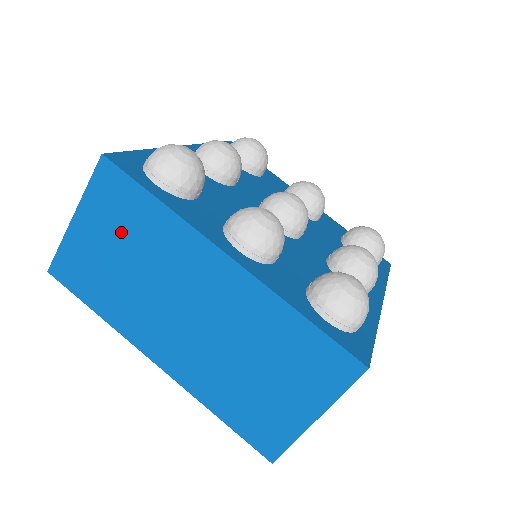
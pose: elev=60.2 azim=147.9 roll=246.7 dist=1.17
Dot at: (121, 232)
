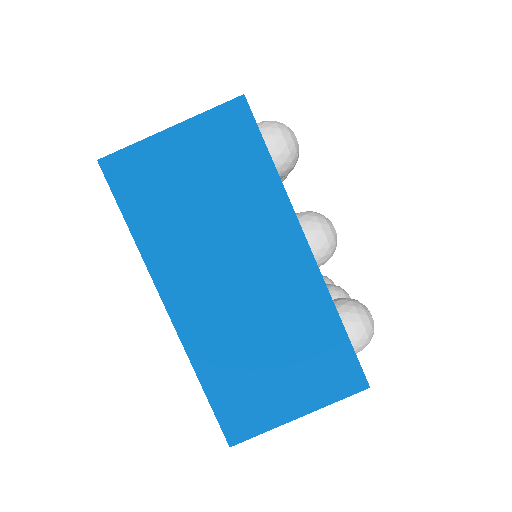
Dot at: (215, 169)
